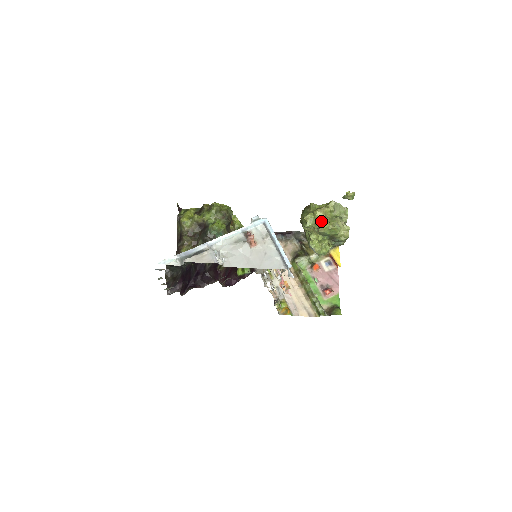
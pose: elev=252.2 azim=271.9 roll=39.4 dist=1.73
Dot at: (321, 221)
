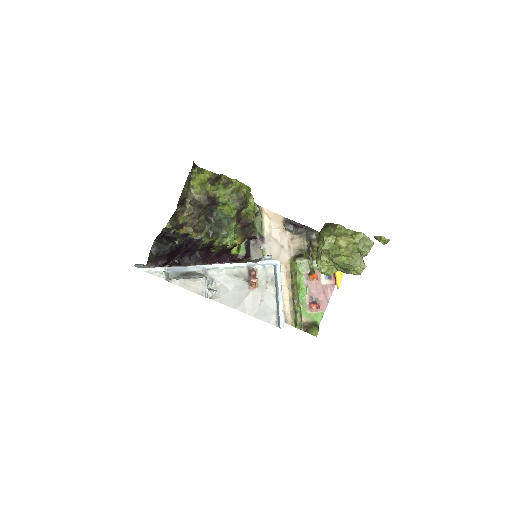
Dot at: (340, 250)
